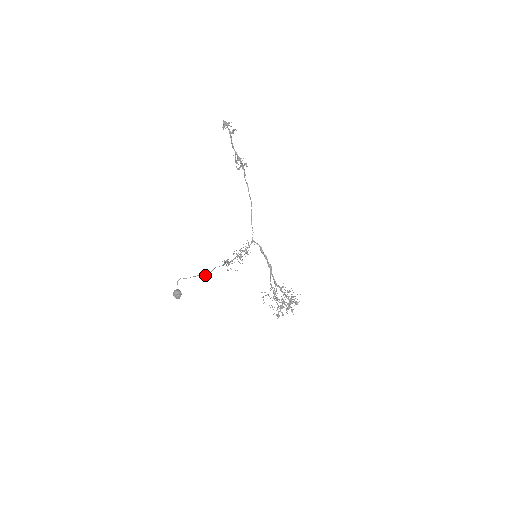
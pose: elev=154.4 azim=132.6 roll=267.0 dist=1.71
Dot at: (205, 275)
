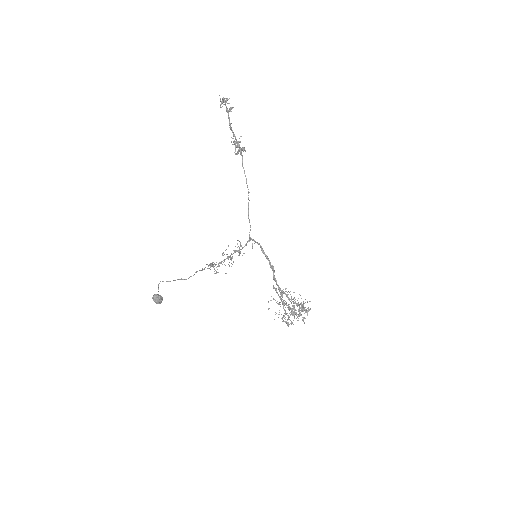
Dot at: occluded
